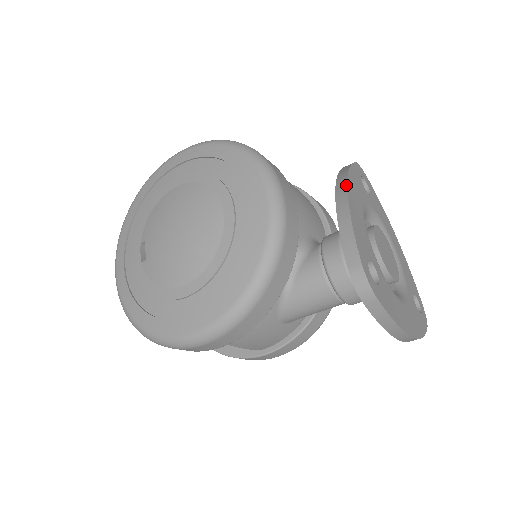
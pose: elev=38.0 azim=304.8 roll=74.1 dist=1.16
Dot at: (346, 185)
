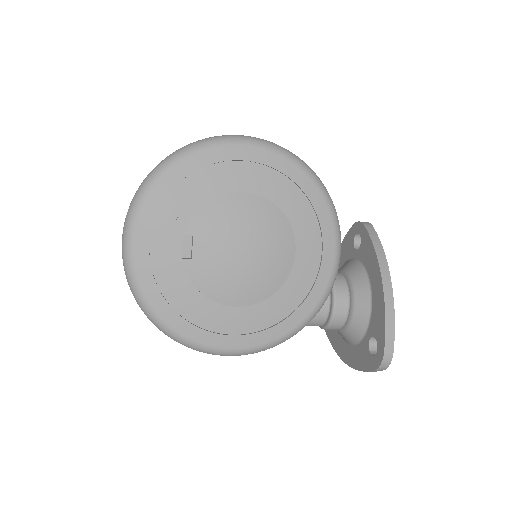
Dot at: occluded
